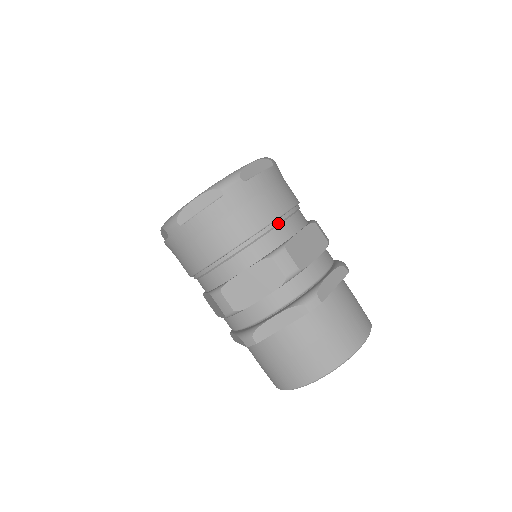
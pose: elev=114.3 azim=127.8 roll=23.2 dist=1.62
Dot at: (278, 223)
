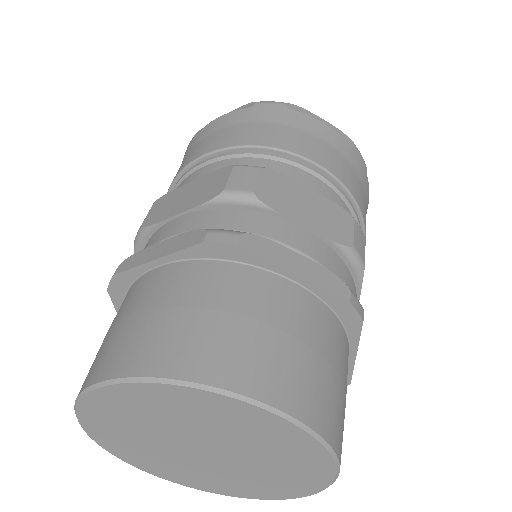
Dot at: (288, 159)
